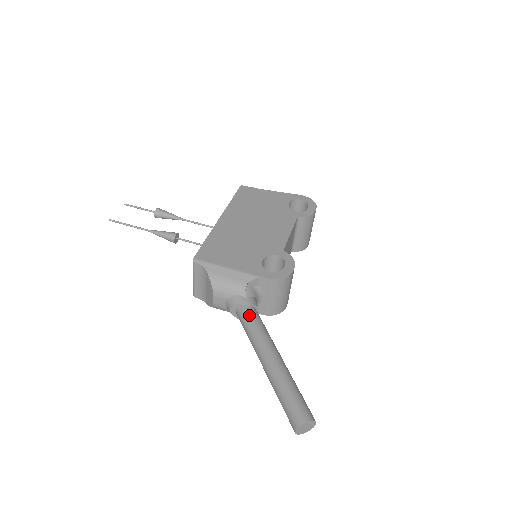
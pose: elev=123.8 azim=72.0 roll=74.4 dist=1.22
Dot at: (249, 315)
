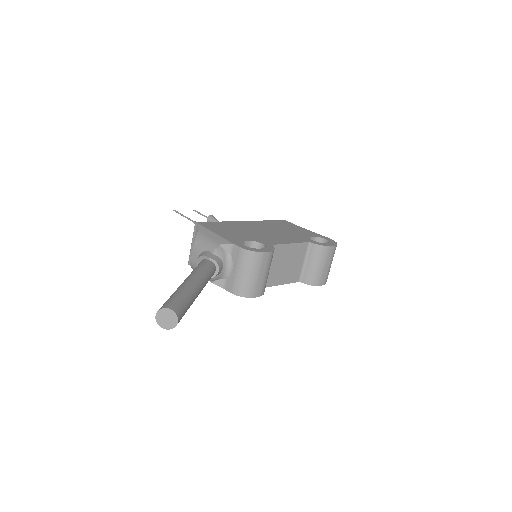
Dot at: (204, 262)
